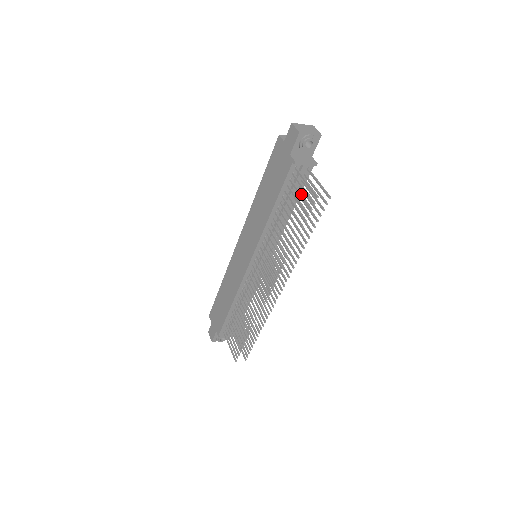
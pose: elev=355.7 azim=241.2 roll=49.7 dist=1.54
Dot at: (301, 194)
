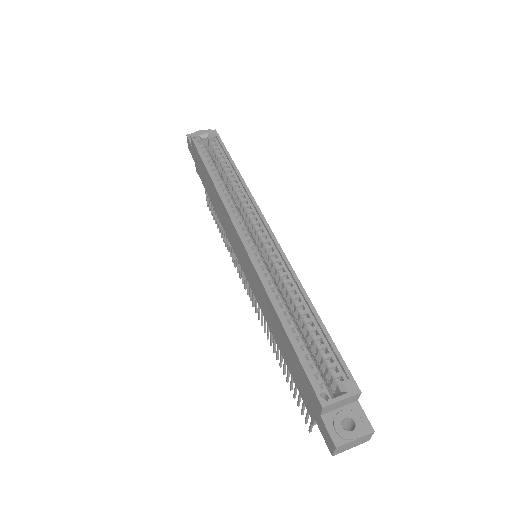
Dot at: (304, 405)
